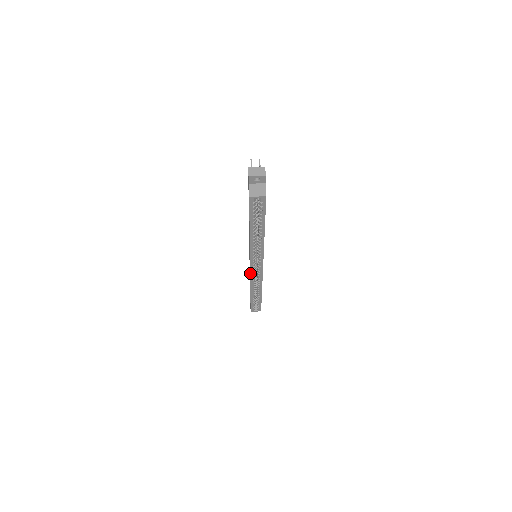
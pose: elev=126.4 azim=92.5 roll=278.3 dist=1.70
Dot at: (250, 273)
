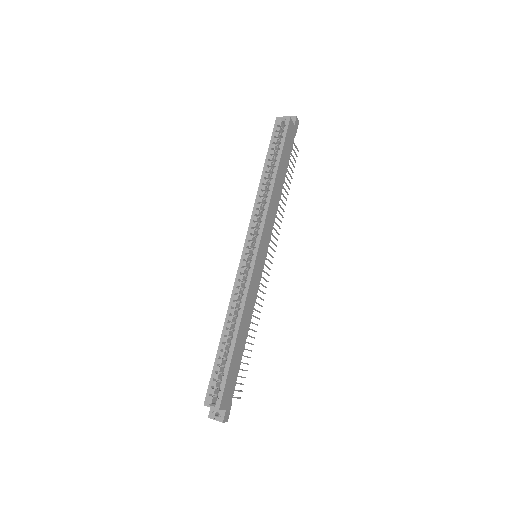
Dot at: (239, 264)
